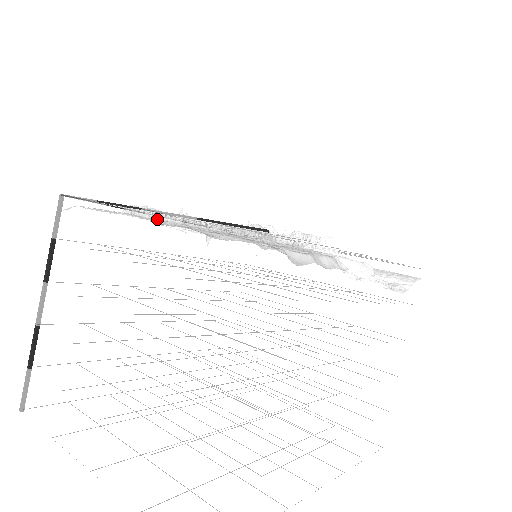
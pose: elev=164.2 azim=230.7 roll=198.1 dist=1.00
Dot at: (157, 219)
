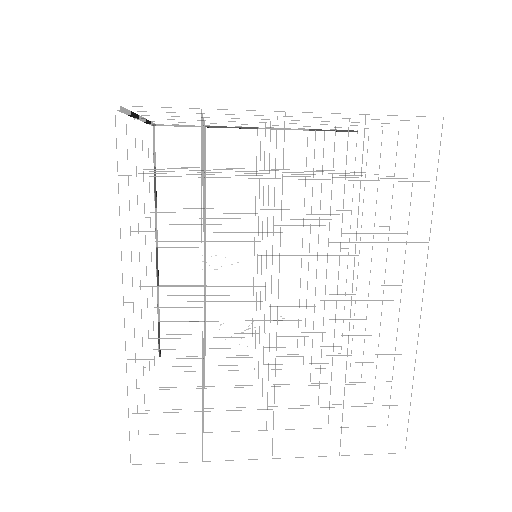
Dot at: occluded
